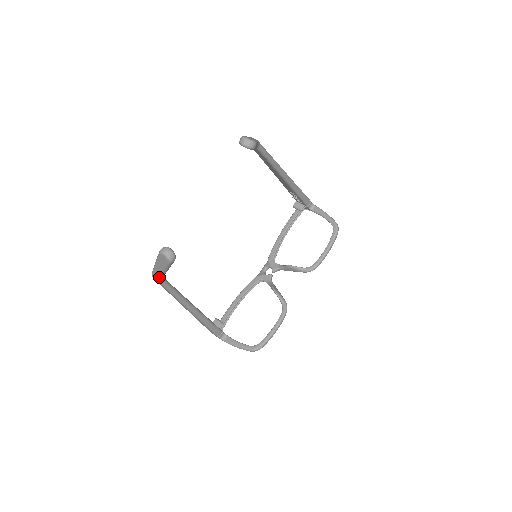
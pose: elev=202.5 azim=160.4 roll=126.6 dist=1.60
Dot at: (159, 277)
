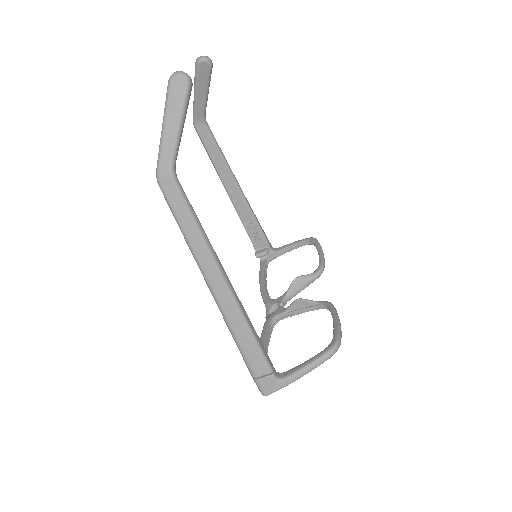
Dot at: (172, 155)
